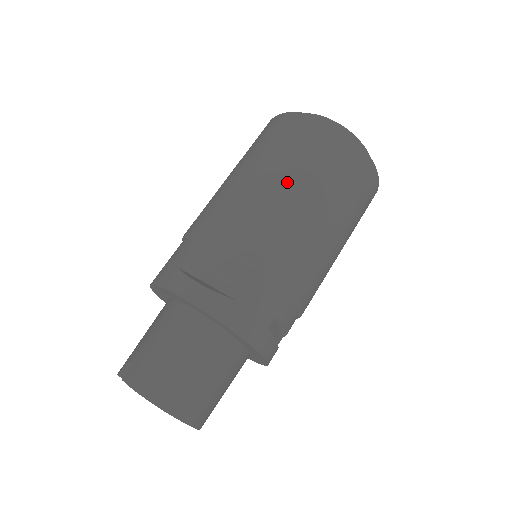
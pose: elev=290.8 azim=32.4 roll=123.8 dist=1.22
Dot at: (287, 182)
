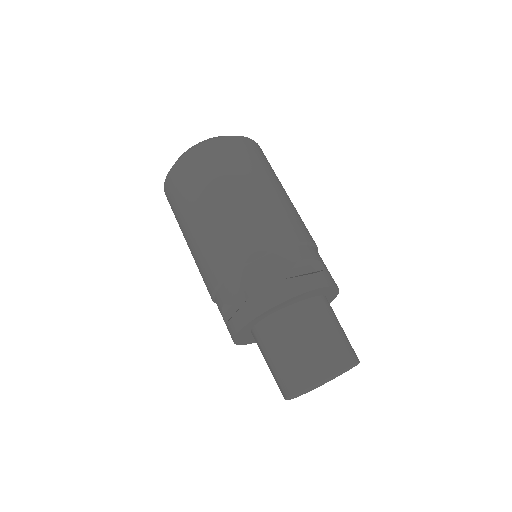
Dot at: (194, 220)
